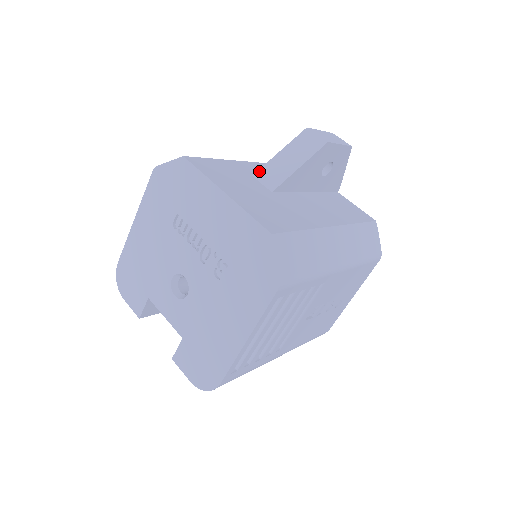
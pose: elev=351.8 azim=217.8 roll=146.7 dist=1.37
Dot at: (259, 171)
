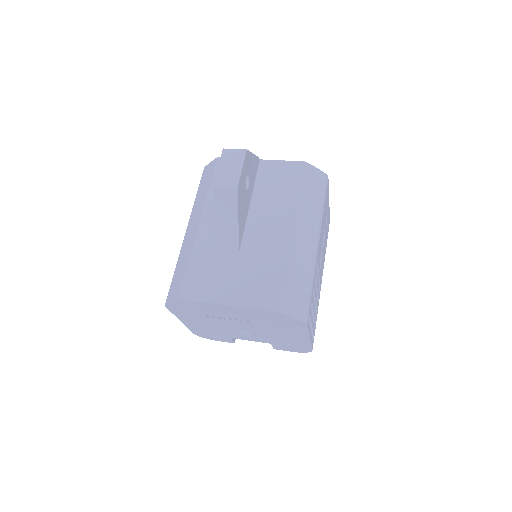
Dot at: (216, 243)
